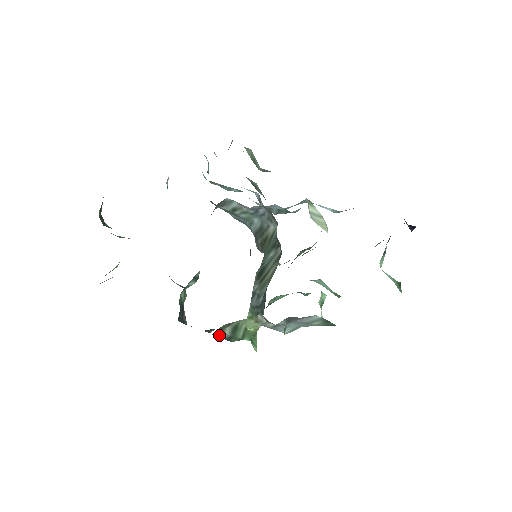
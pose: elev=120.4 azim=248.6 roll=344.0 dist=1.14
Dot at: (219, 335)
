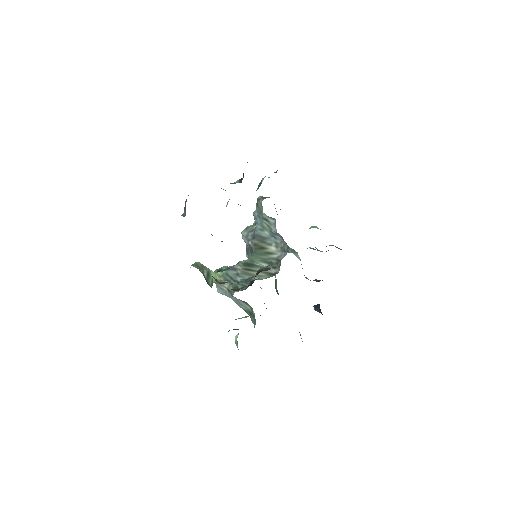
Dot at: occluded
